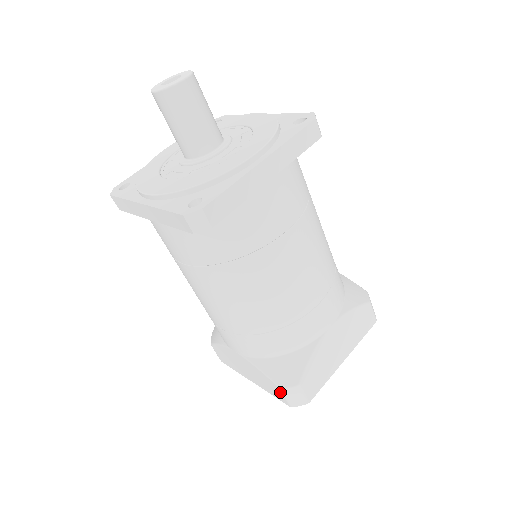
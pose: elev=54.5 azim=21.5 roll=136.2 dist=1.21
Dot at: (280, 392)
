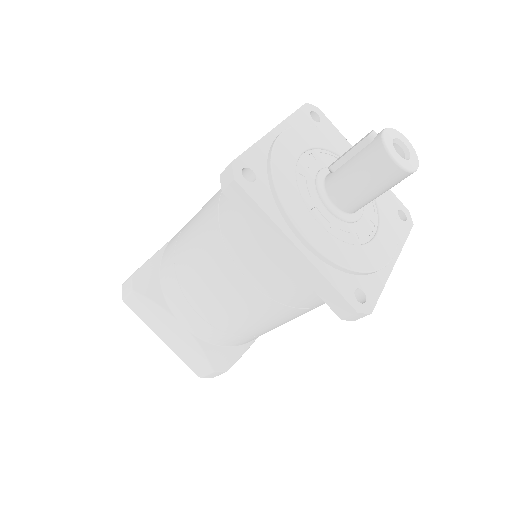
Dot at: (206, 370)
